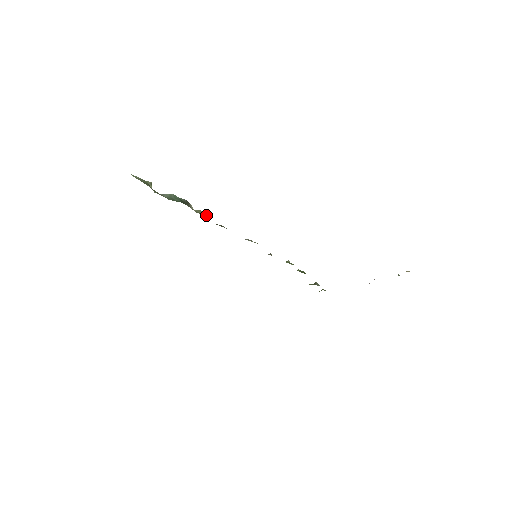
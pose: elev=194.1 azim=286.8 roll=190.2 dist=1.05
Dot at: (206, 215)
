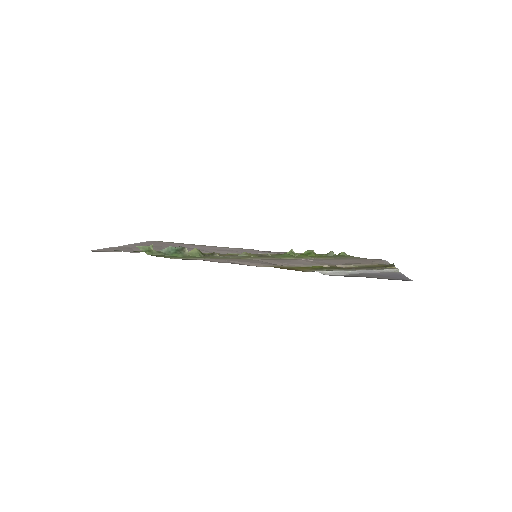
Dot at: (198, 254)
